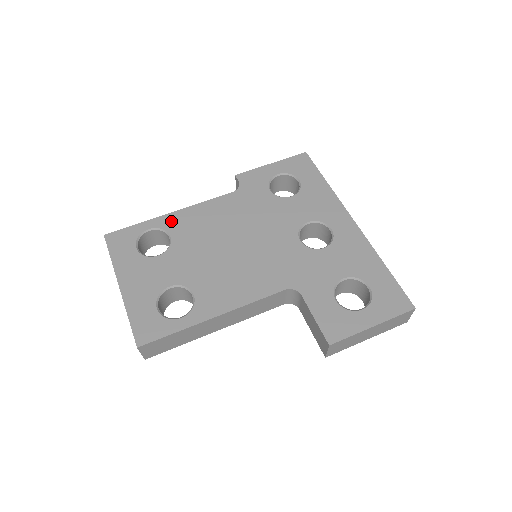
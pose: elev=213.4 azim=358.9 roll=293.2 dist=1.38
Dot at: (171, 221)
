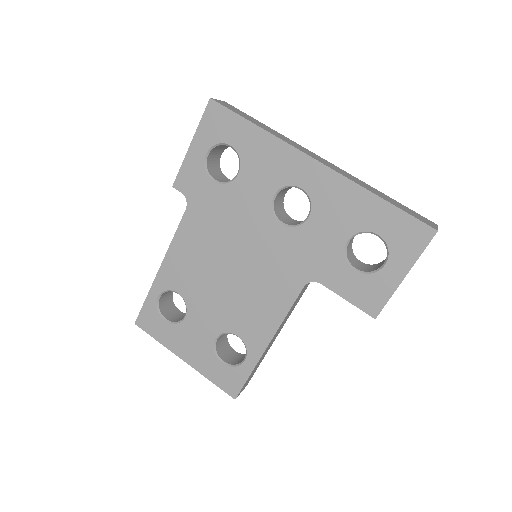
Dot at: (166, 278)
